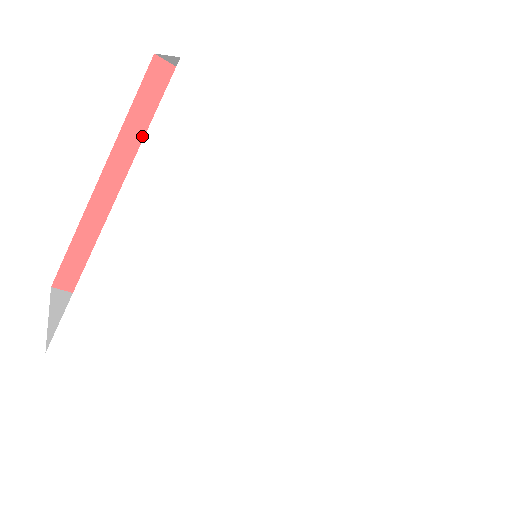
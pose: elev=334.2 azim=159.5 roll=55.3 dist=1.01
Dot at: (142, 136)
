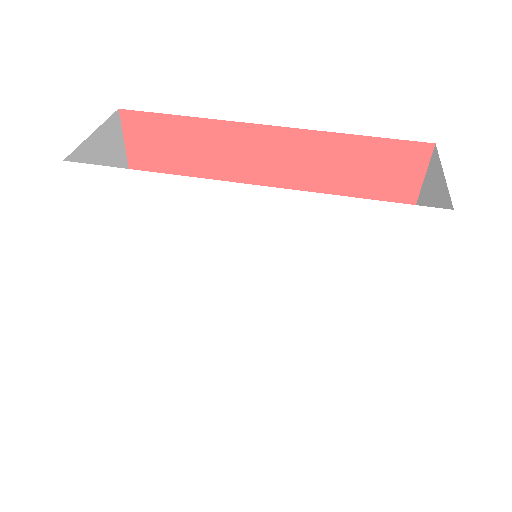
Dot at: occluded
